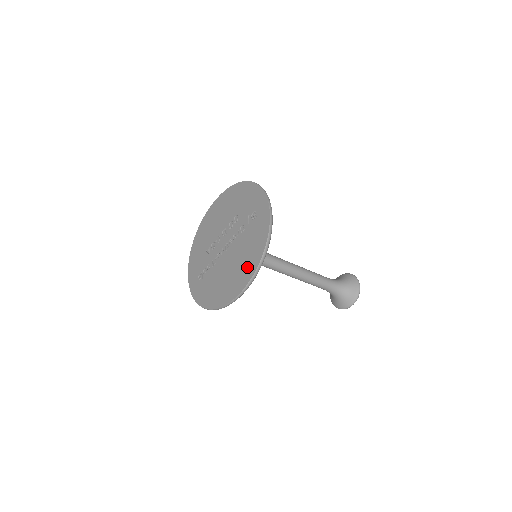
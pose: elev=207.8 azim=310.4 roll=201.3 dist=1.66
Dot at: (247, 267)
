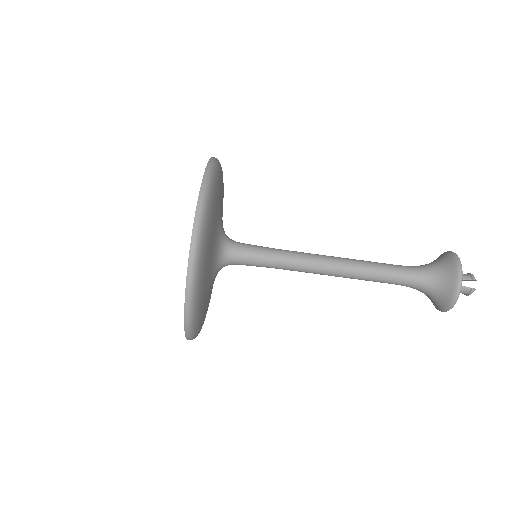
Dot at: occluded
